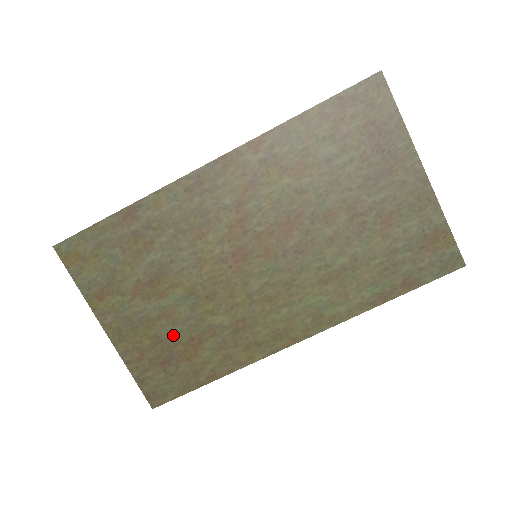
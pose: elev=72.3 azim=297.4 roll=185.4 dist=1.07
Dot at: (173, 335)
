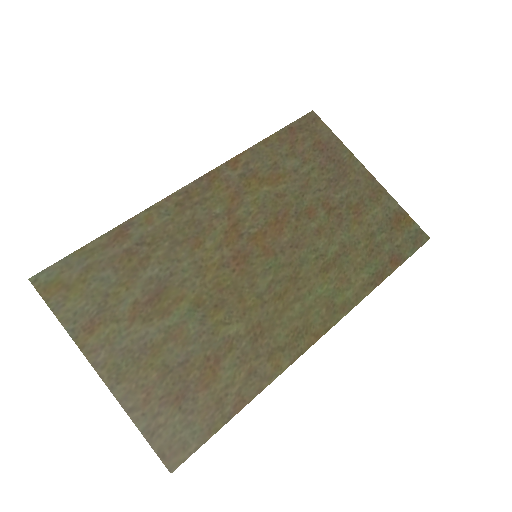
Dot at: (184, 359)
